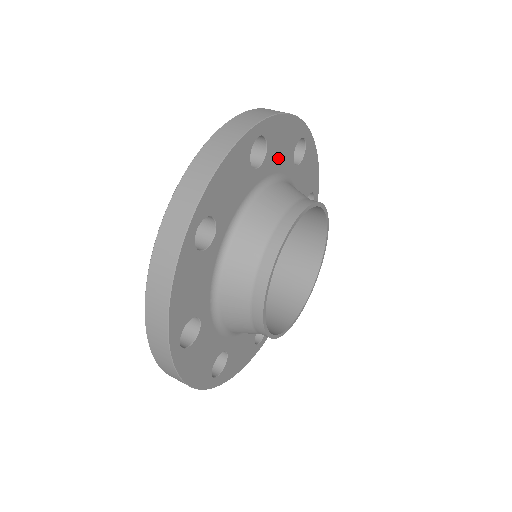
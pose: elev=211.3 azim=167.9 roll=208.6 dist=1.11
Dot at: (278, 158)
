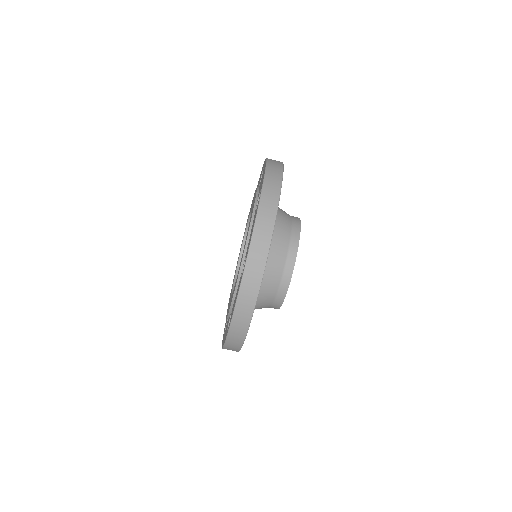
Dot at: occluded
